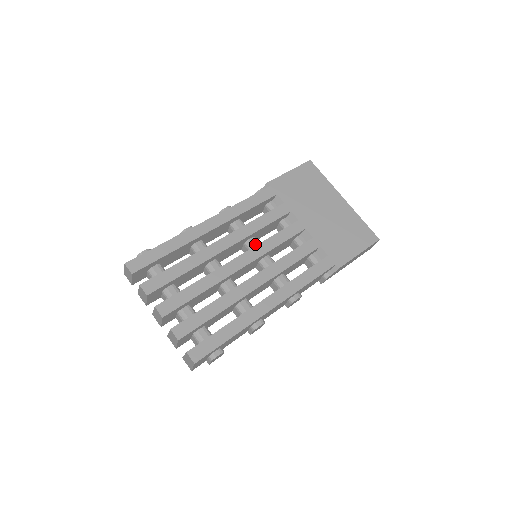
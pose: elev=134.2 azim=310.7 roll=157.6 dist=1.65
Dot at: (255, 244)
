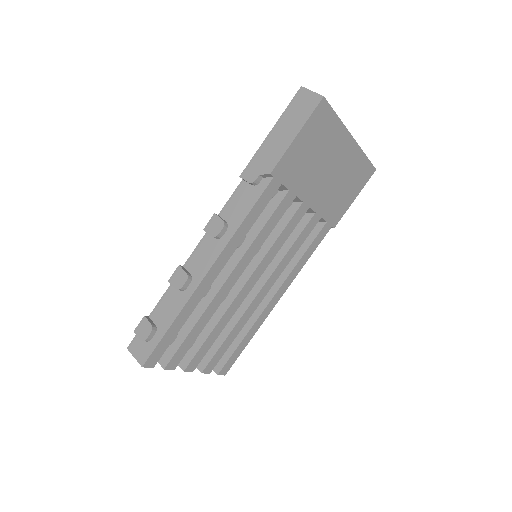
Dot at: occluded
